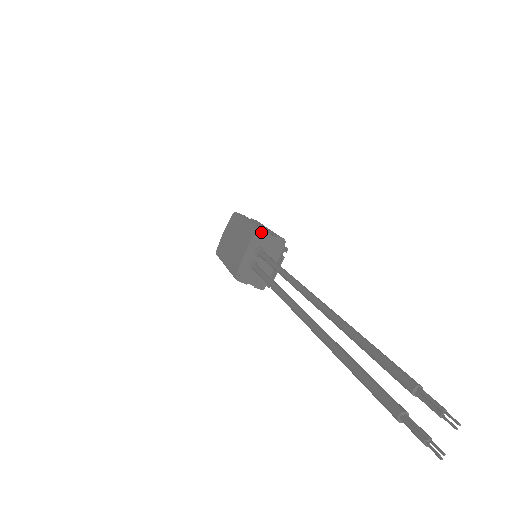
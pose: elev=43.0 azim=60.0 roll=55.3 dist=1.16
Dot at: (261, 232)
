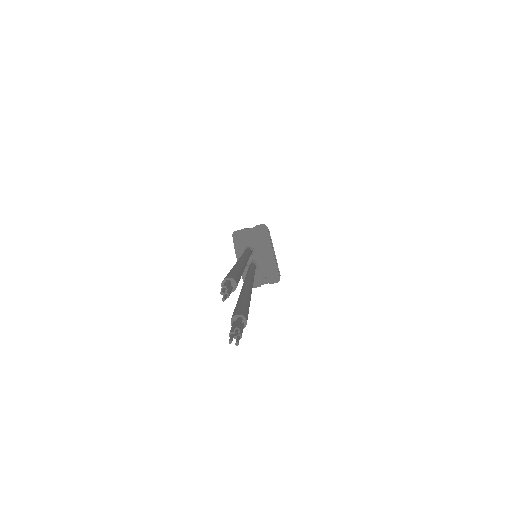
Dot at: (236, 233)
